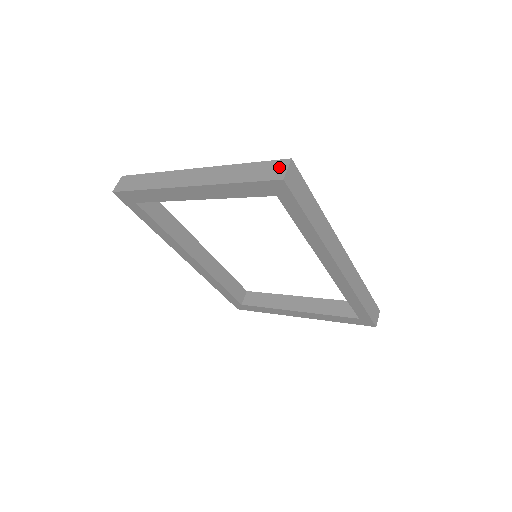
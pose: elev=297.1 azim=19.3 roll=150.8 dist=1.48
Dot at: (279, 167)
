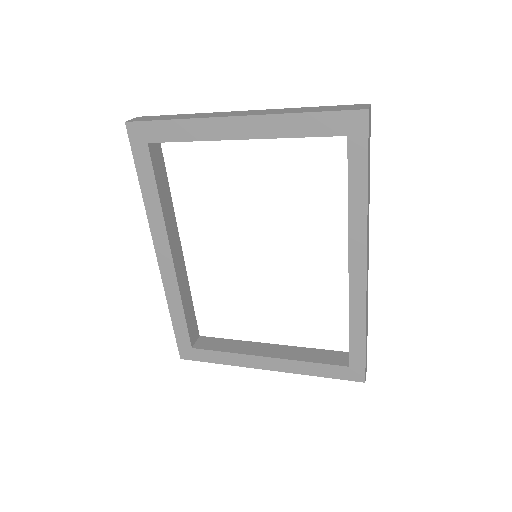
Dot at: (359, 106)
